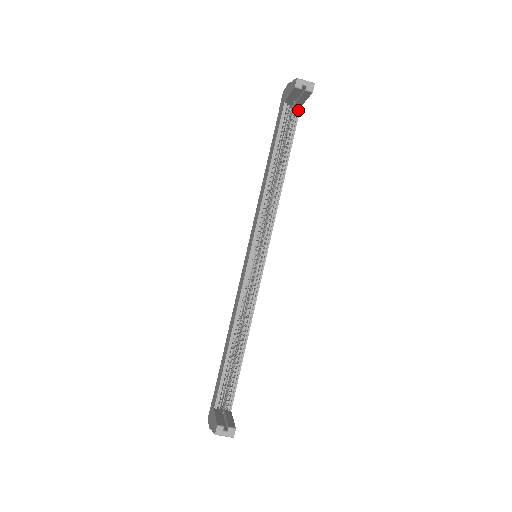
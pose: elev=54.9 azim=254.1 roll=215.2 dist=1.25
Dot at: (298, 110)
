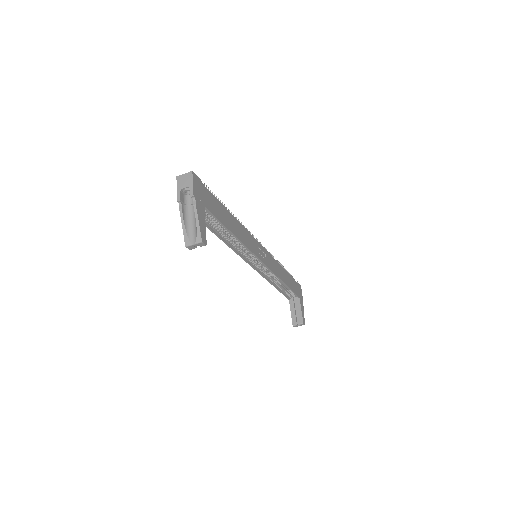
Dot at: (204, 209)
